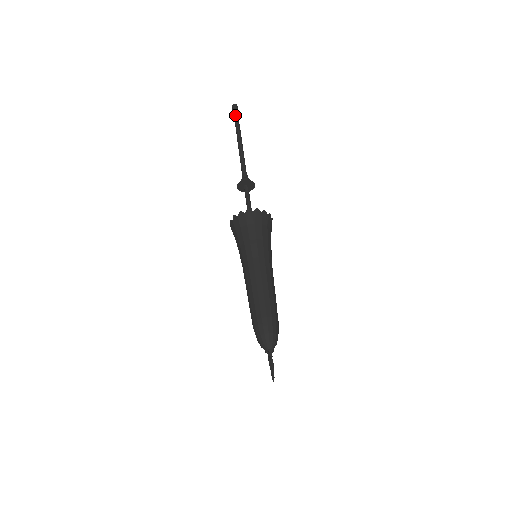
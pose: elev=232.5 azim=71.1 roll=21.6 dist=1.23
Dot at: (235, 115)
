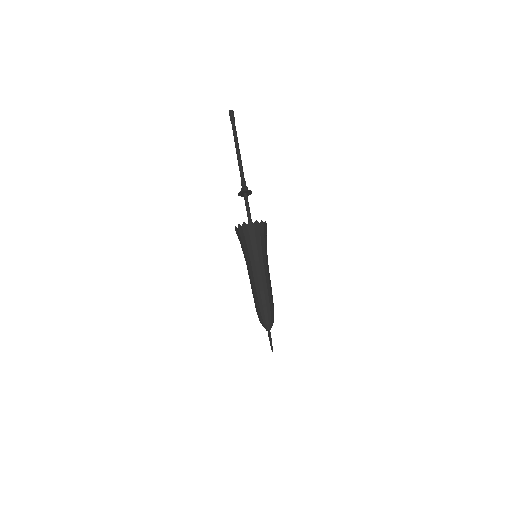
Dot at: (232, 122)
